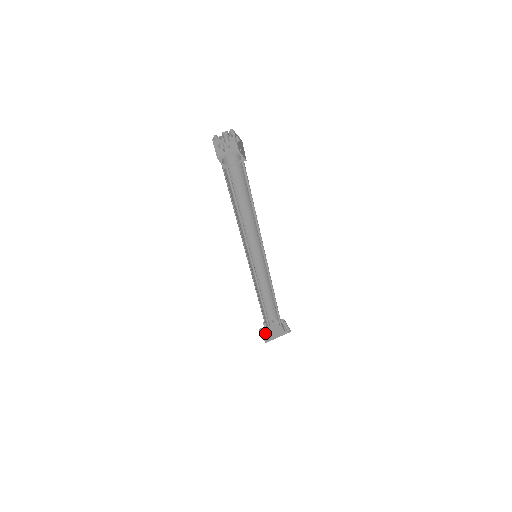
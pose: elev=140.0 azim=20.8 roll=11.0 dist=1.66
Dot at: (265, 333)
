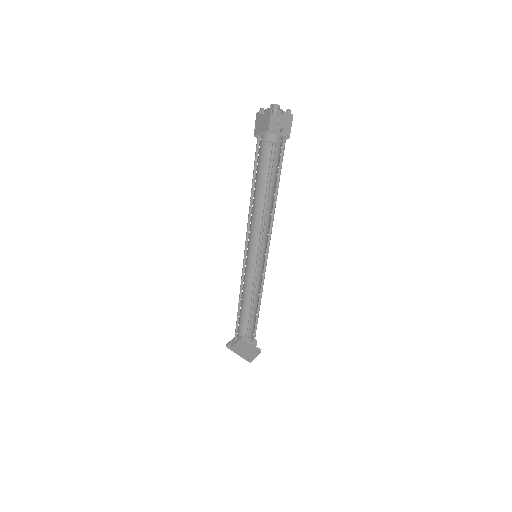
Dot at: (237, 342)
